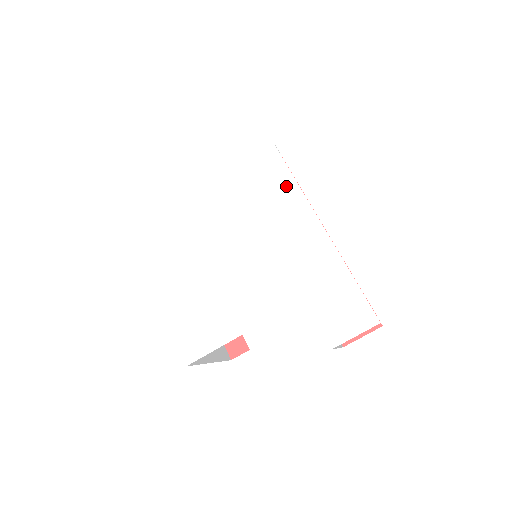
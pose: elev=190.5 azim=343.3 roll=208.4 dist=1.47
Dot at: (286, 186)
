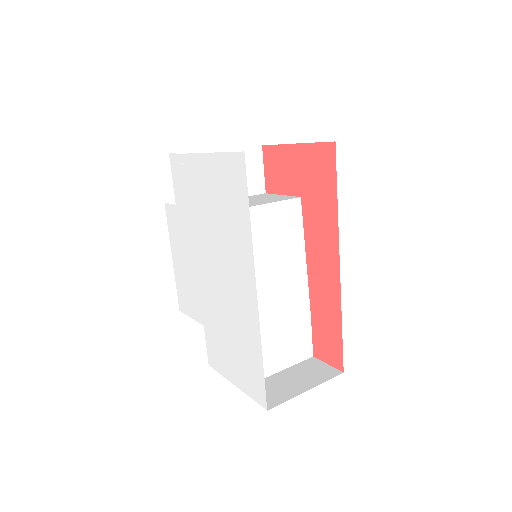
Dot at: (246, 252)
